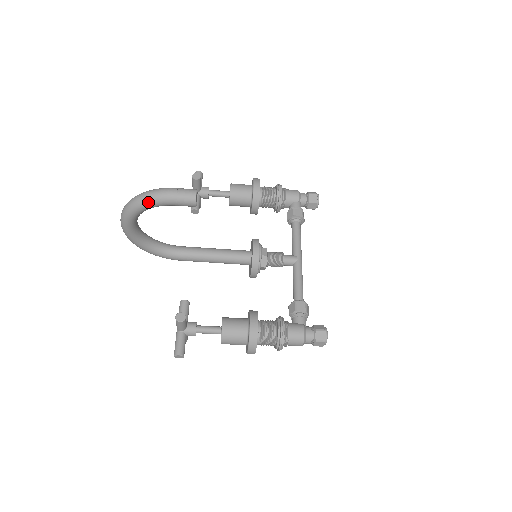
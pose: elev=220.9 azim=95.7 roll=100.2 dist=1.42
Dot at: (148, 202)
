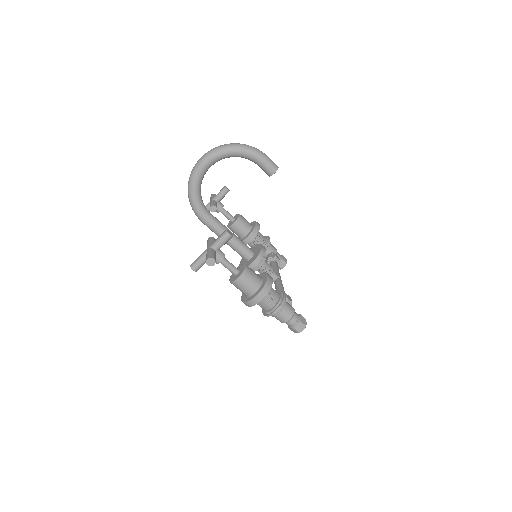
Dot at: (248, 149)
